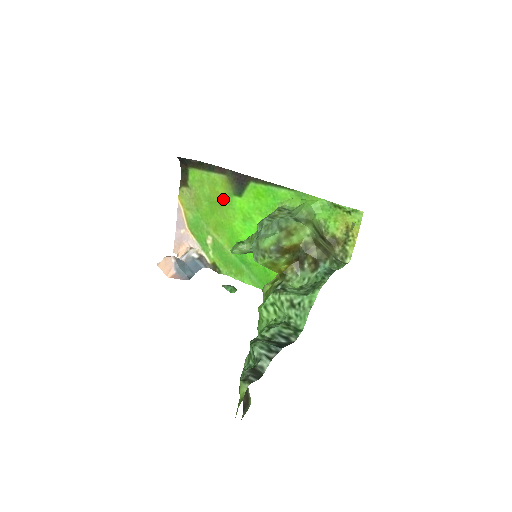
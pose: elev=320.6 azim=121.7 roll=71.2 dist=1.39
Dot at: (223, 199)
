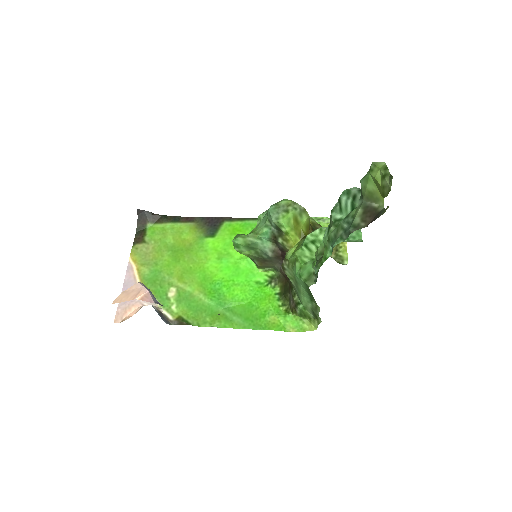
Dot at: (192, 244)
